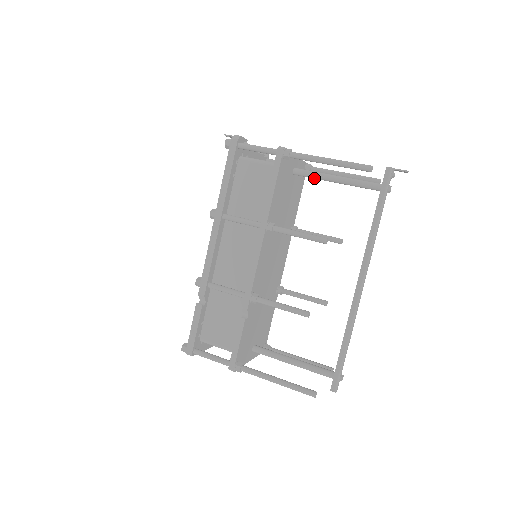
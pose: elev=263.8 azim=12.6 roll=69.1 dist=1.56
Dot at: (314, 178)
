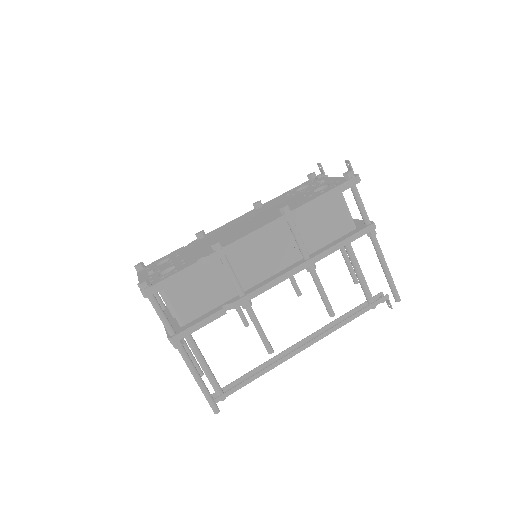
Dot at: (347, 250)
